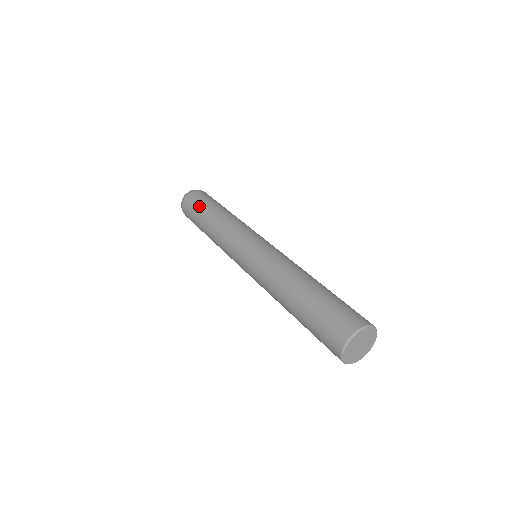
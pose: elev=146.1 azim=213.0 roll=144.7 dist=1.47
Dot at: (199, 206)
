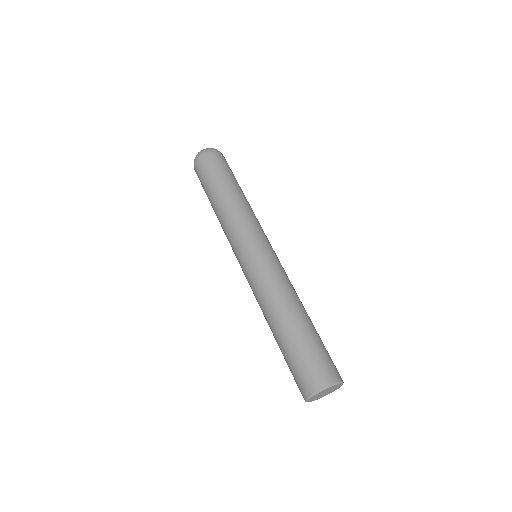
Dot at: (225, 171)
